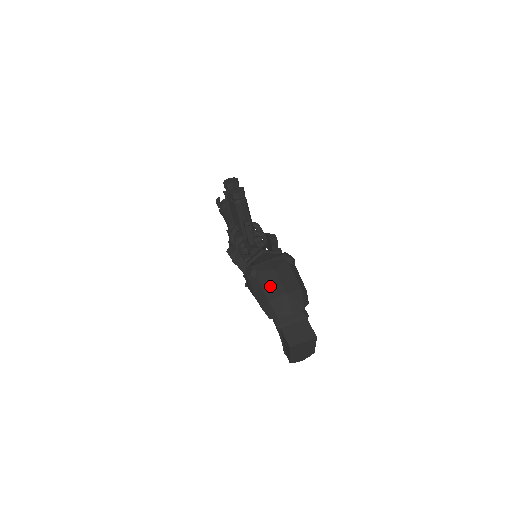
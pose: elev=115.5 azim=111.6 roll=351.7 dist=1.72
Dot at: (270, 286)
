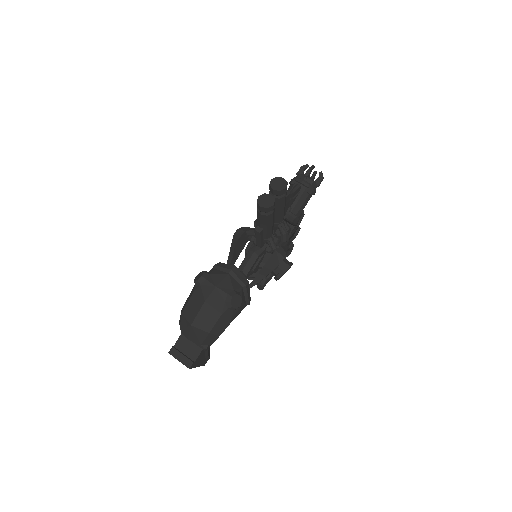
Dot at: (192, 306)
